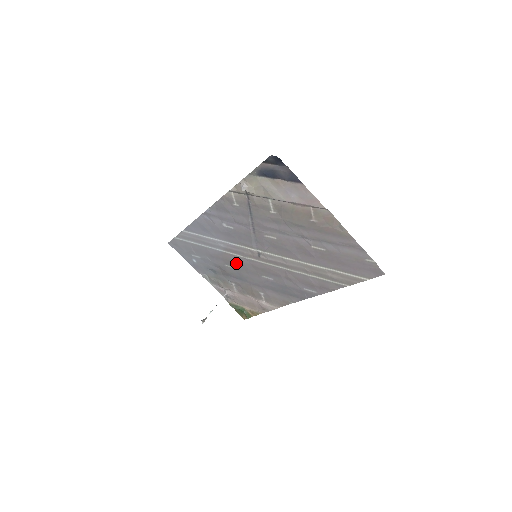
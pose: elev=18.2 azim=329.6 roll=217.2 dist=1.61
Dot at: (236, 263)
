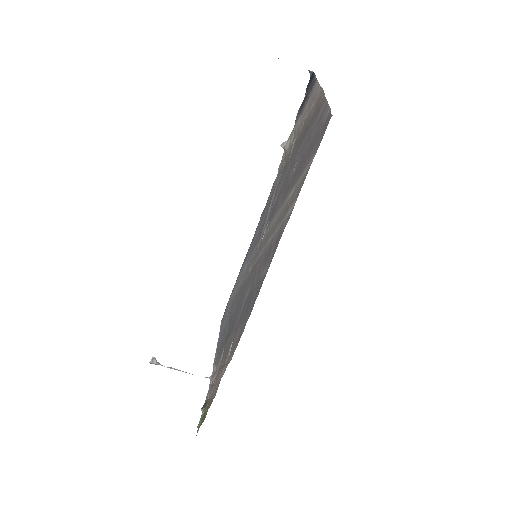
Dot at: occluded
